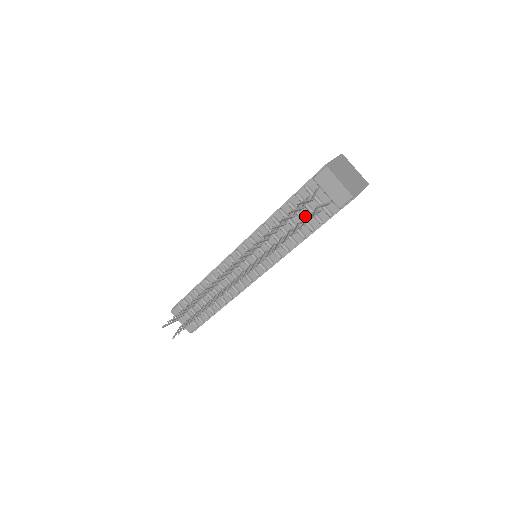
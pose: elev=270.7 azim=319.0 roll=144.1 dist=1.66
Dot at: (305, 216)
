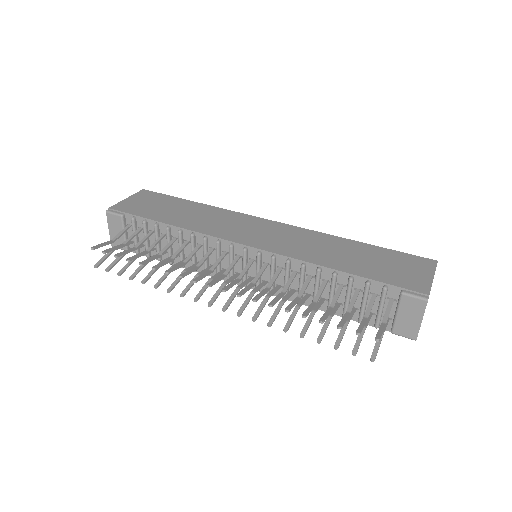
Dot at: occluded
